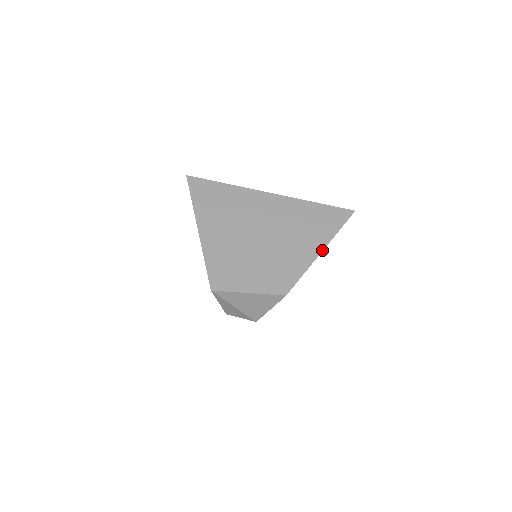
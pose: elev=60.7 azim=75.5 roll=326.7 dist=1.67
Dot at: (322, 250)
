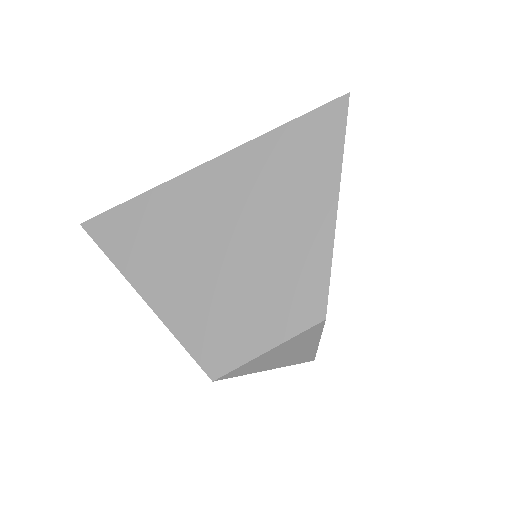
Dot at: (336, 202)
